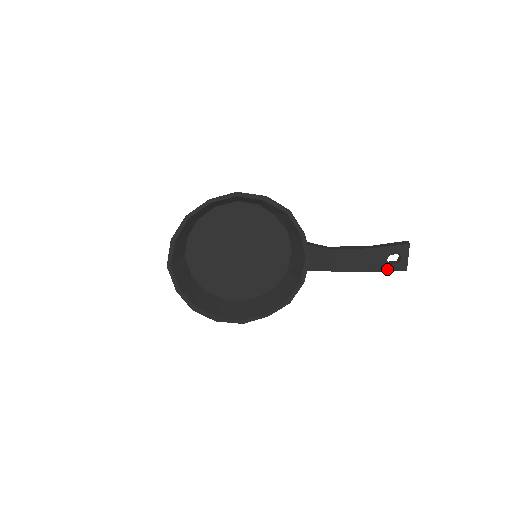
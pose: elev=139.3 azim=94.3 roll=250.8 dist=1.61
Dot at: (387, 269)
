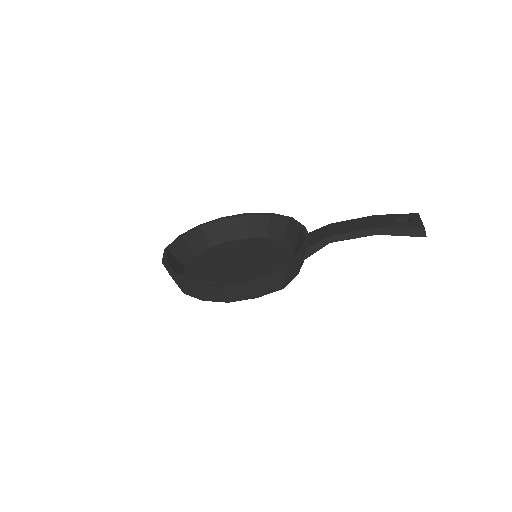
Dot at: (398, 226)
